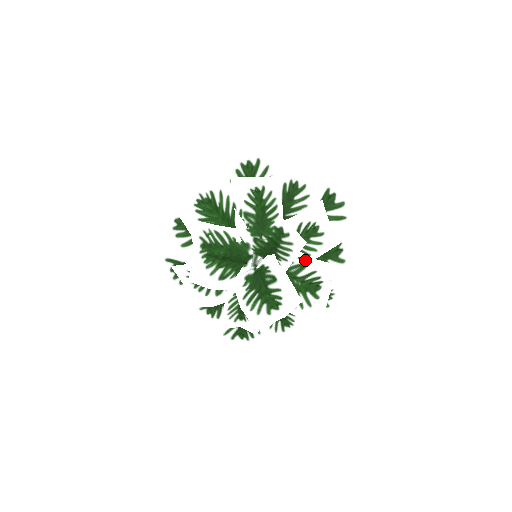
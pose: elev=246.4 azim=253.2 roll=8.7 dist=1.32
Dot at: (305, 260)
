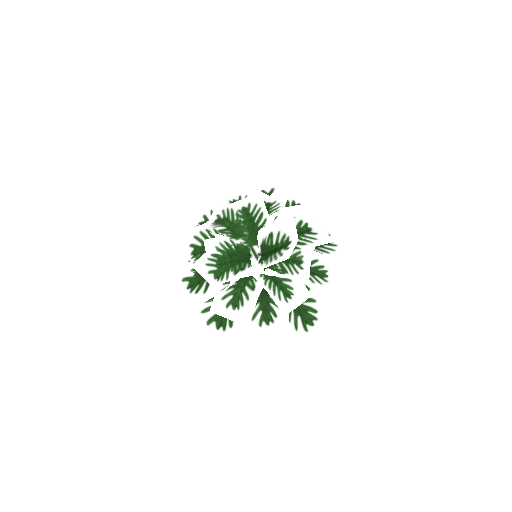
Dot at: (279, 215)
